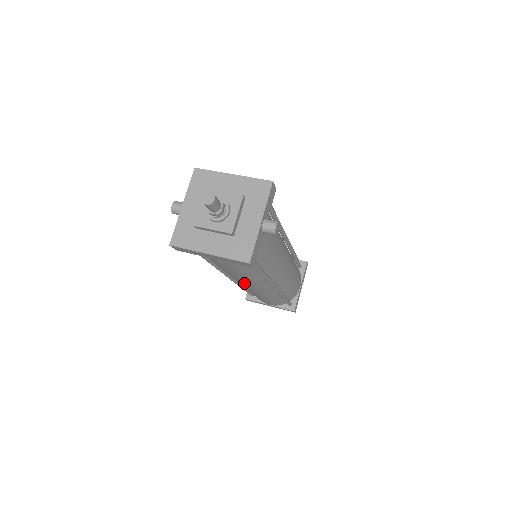
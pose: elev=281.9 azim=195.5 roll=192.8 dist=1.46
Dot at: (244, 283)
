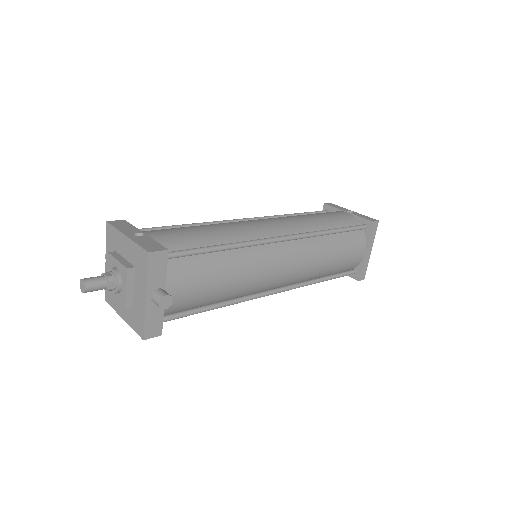
Dot at: occluded
